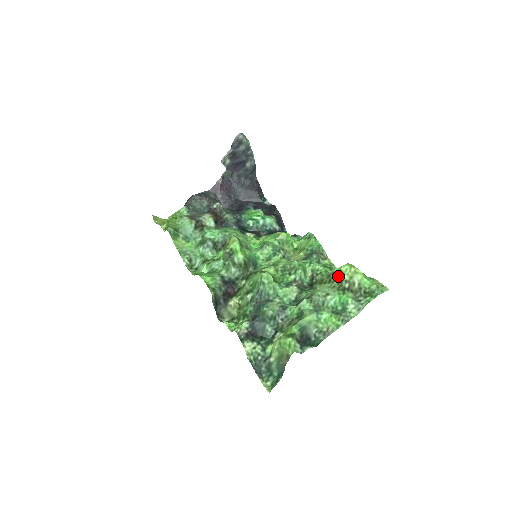
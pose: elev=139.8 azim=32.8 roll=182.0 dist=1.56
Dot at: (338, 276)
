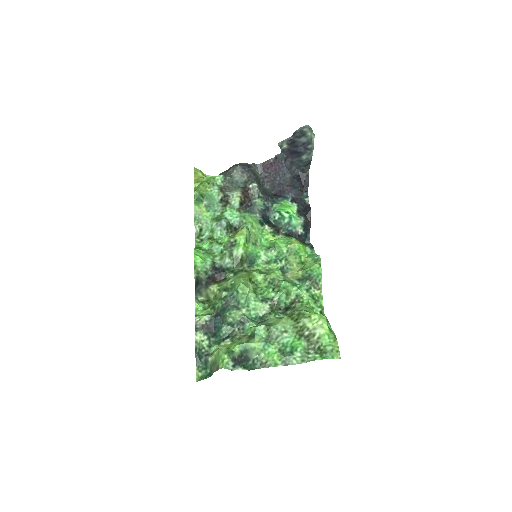
Dot at: (305, 320)
